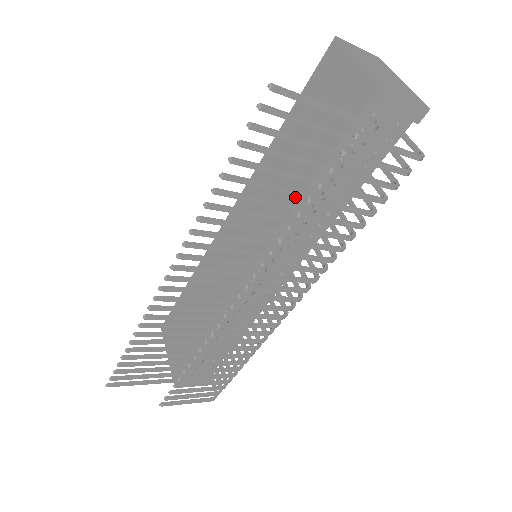
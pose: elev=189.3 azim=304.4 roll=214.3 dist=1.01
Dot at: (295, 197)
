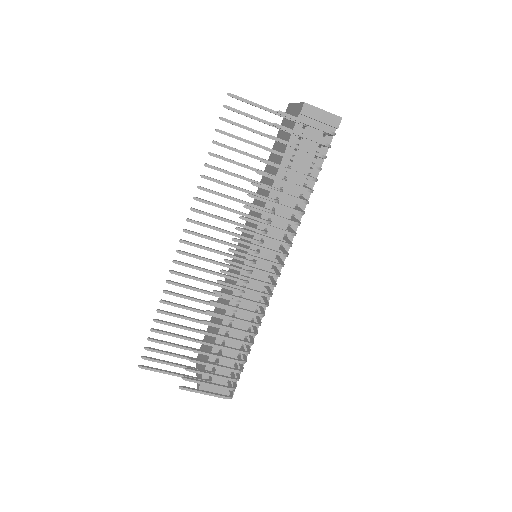
Dot at: occluded
